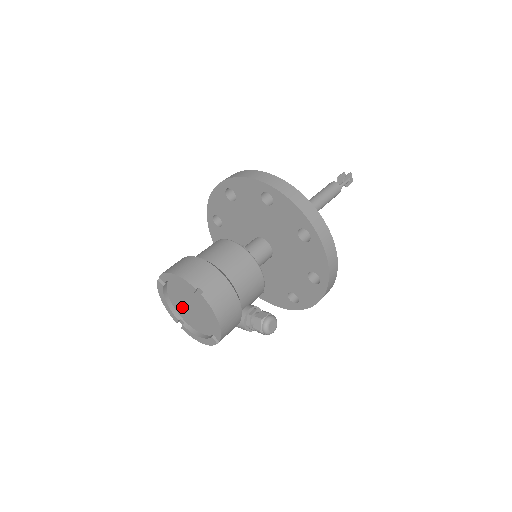
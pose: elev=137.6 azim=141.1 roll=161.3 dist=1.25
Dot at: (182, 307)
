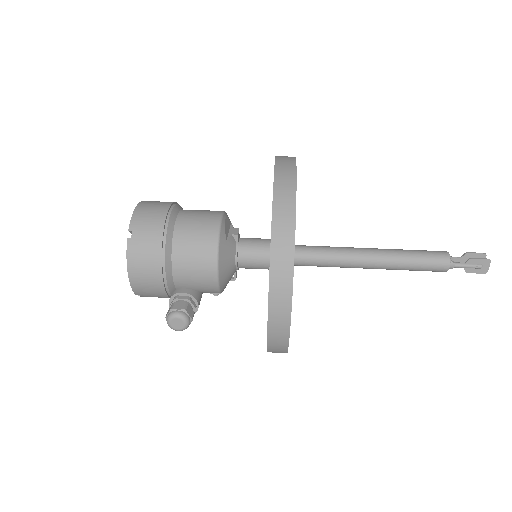
Dot at: occluded
